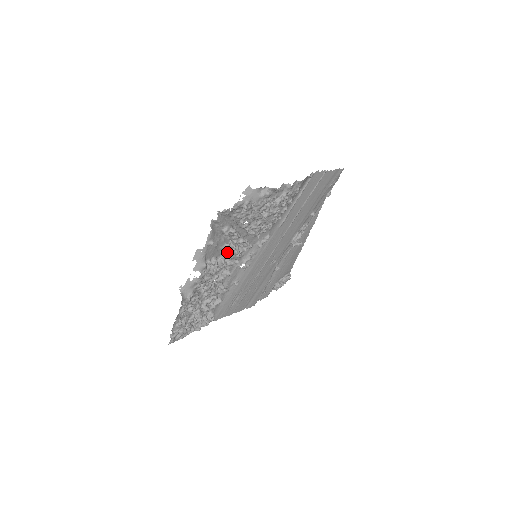
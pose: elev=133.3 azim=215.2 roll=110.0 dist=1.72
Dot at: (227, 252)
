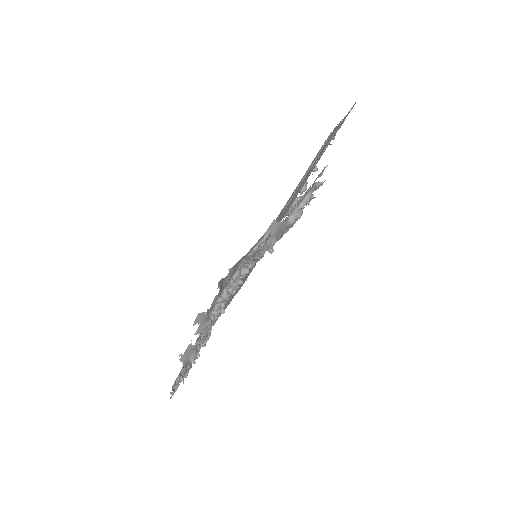
Dot at: occluded
